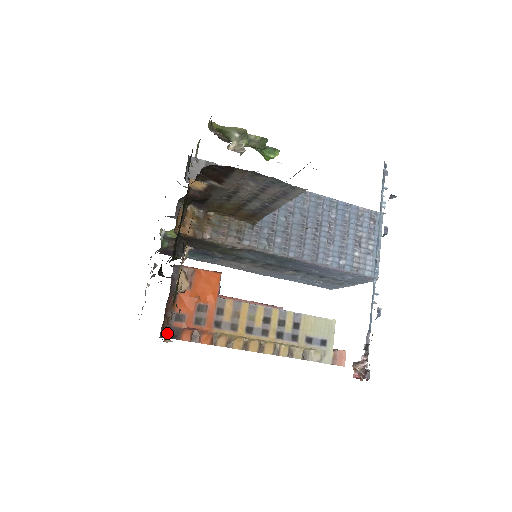
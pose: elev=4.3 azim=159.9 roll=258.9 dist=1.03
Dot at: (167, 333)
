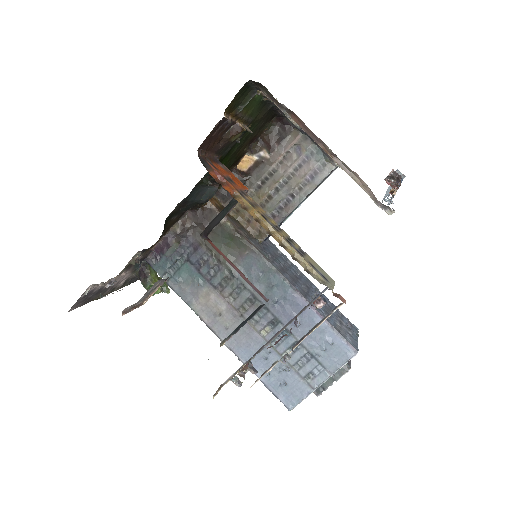
Dot at: (202, 159)
